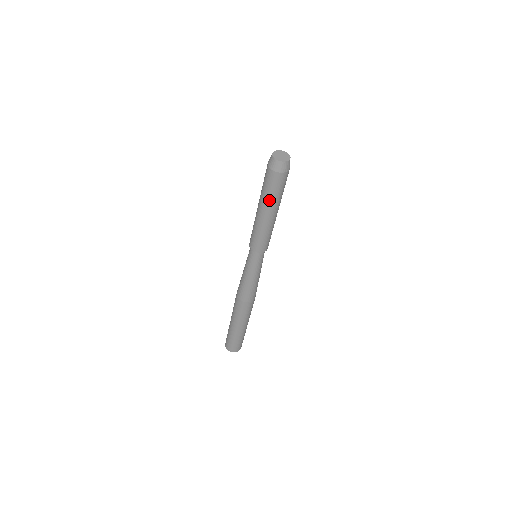
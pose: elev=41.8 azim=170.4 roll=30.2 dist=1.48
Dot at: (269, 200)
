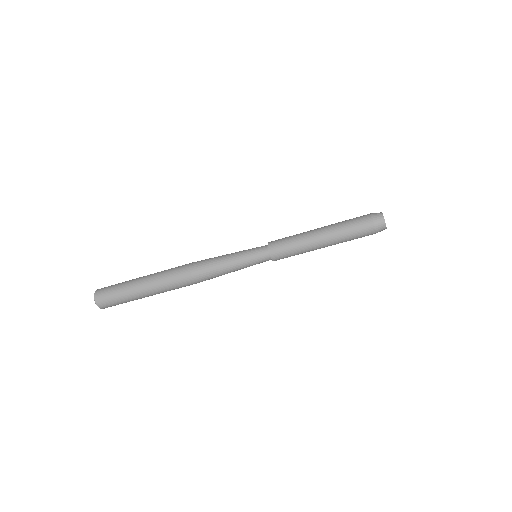
Dot at: occluded
